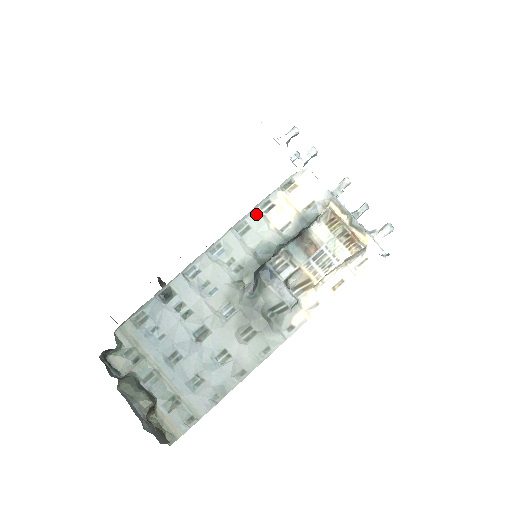
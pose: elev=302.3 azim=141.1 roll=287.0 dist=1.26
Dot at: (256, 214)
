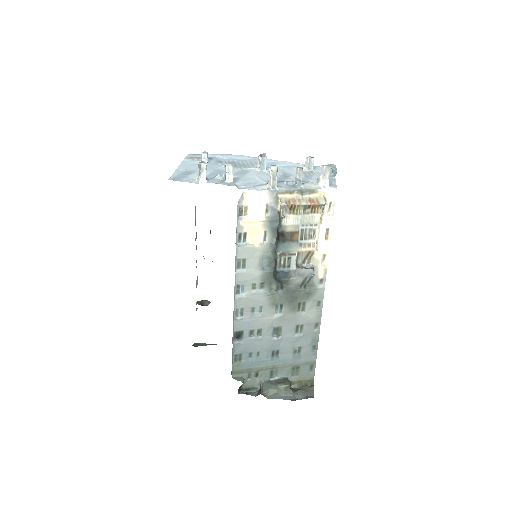
Dot at: (240, 249)
